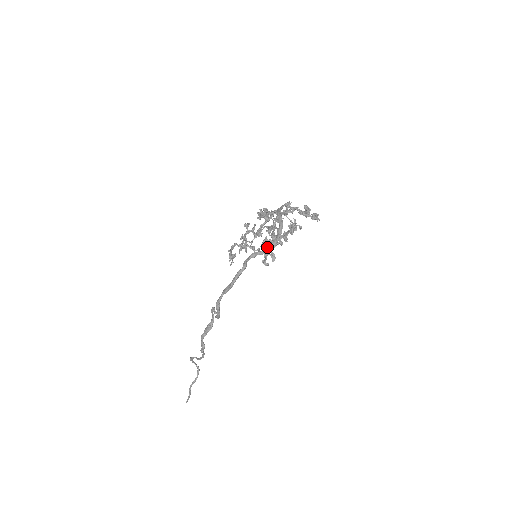
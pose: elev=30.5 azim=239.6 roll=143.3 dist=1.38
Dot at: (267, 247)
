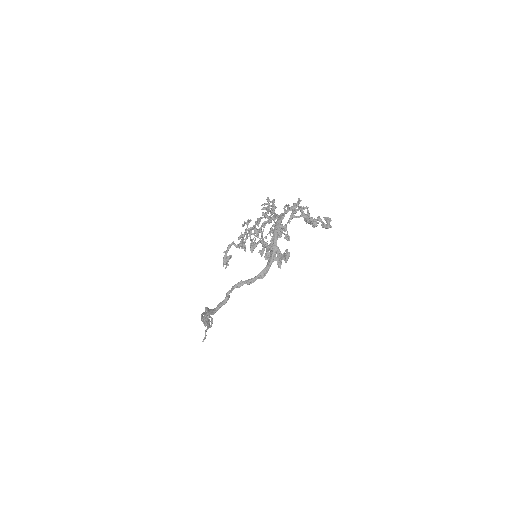
Dot at: (255, 277)
